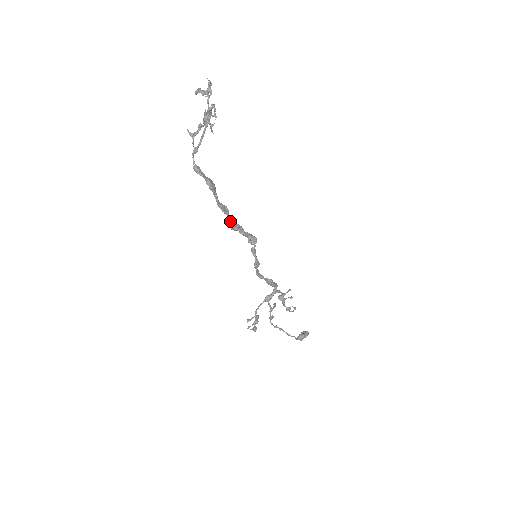
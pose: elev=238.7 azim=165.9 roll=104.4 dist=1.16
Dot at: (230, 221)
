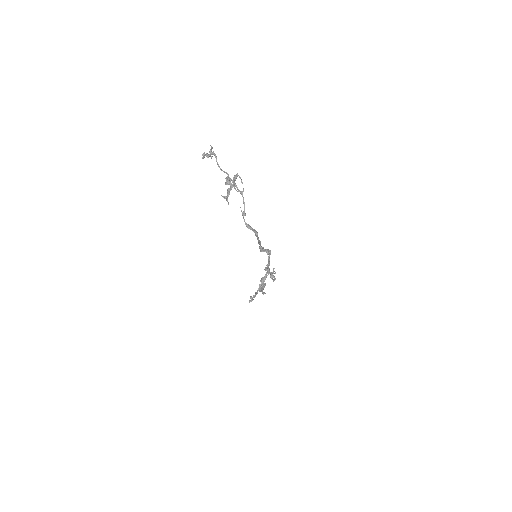
Dot at: (261, 248)
